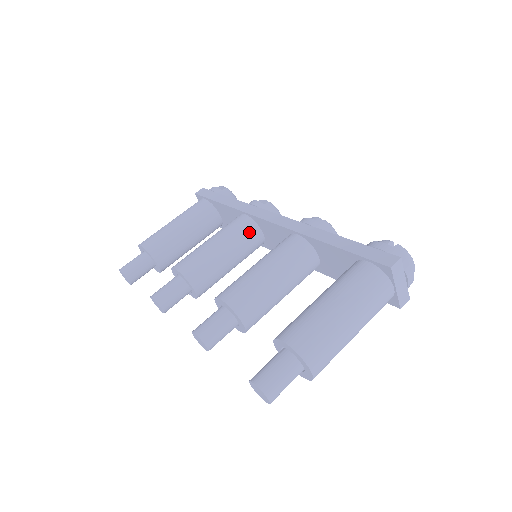
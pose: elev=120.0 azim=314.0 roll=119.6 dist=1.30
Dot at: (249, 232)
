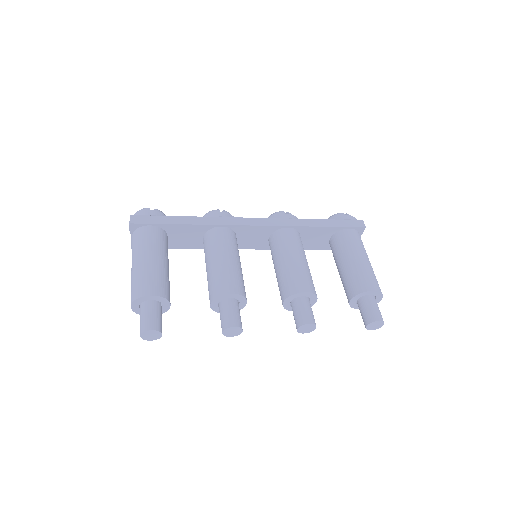
Dot at: (236, 240)
